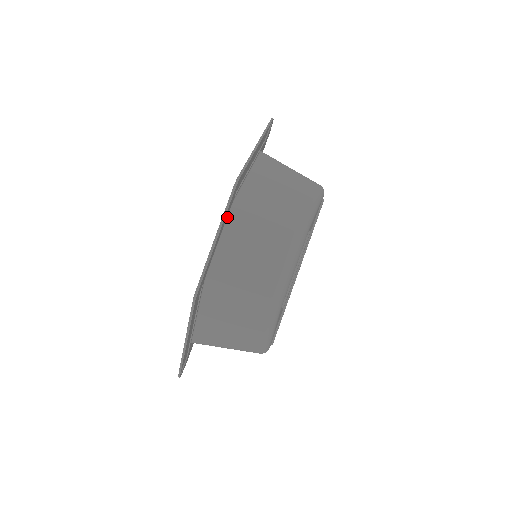
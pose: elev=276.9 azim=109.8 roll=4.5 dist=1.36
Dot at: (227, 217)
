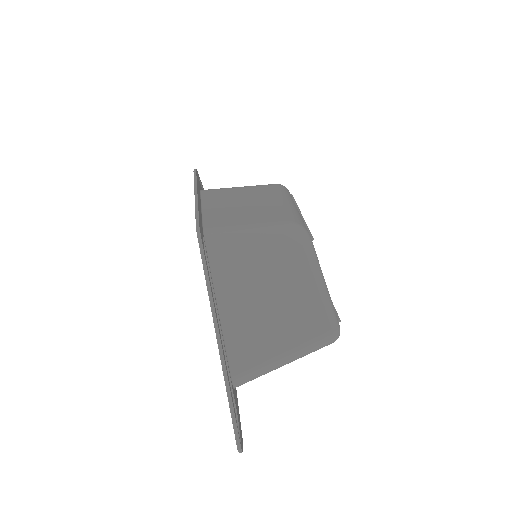
Dot at: (200, 196)
